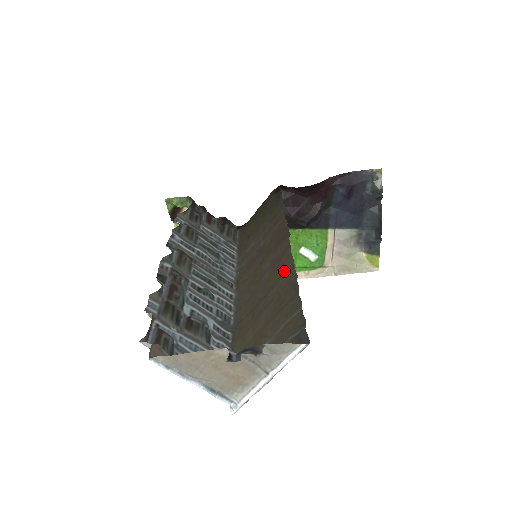
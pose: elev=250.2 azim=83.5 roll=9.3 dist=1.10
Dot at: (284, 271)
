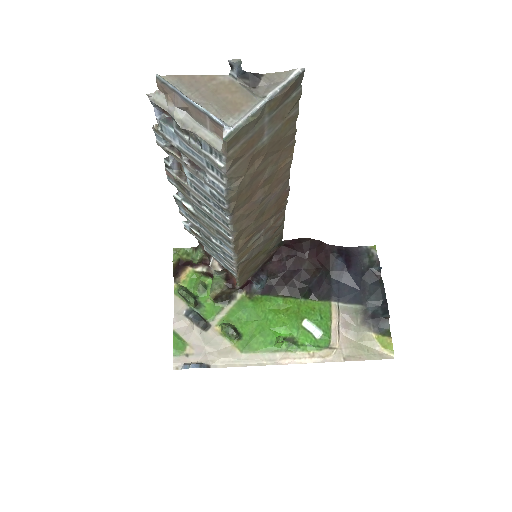
Dot at: (283, 165)
